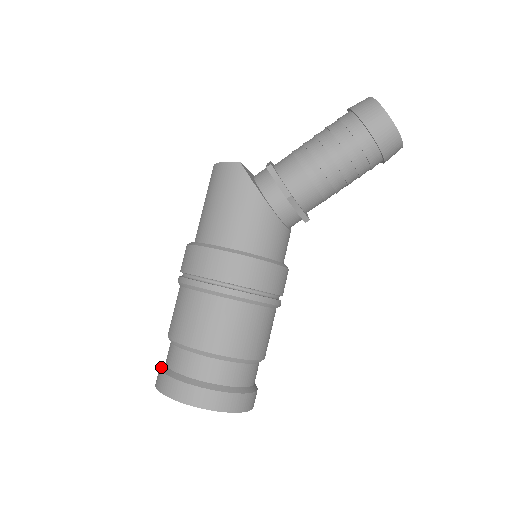
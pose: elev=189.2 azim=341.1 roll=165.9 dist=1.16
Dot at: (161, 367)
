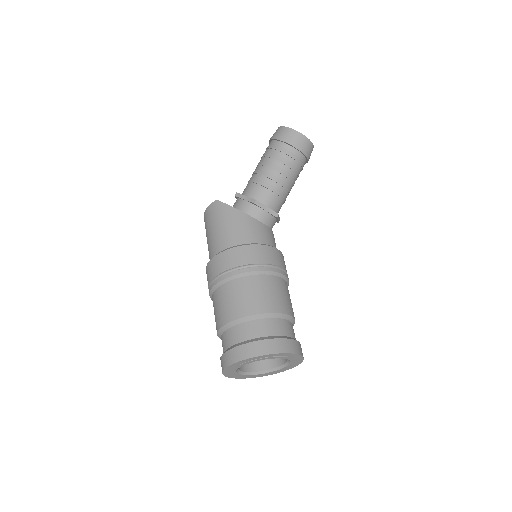
Dot at: occluded
